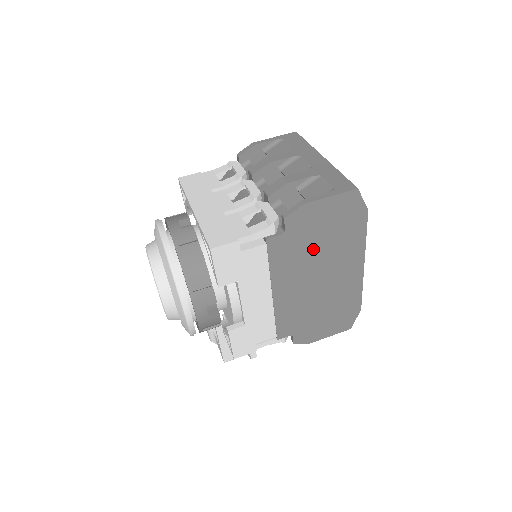
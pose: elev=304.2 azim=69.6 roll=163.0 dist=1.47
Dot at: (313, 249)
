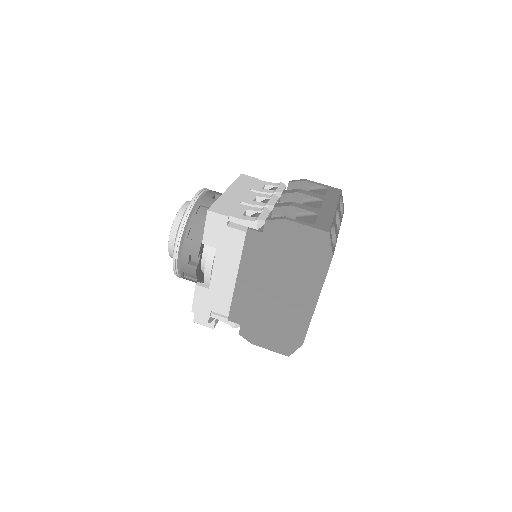
Dot at: (279, 260)
